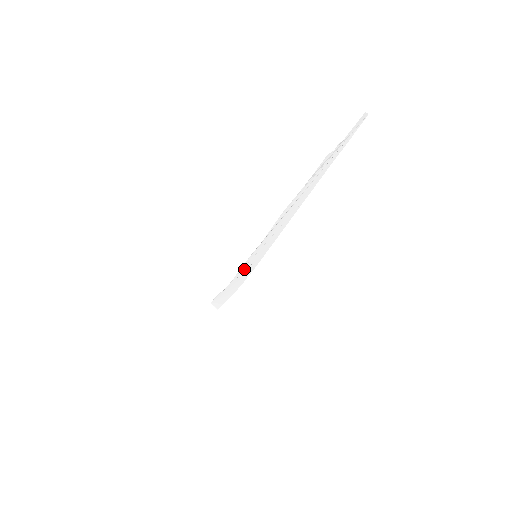
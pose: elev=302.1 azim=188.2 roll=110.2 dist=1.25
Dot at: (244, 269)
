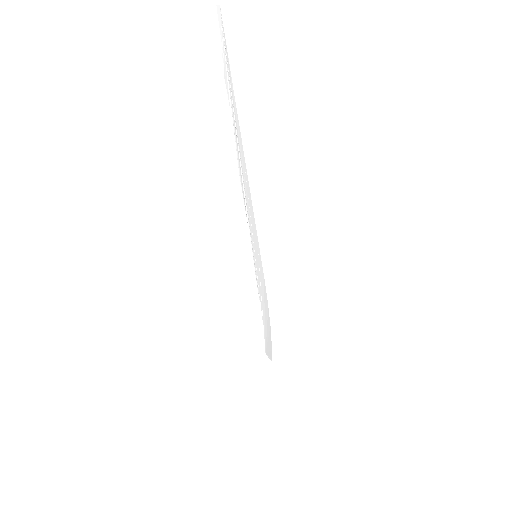
Dot at: (259, 282)
